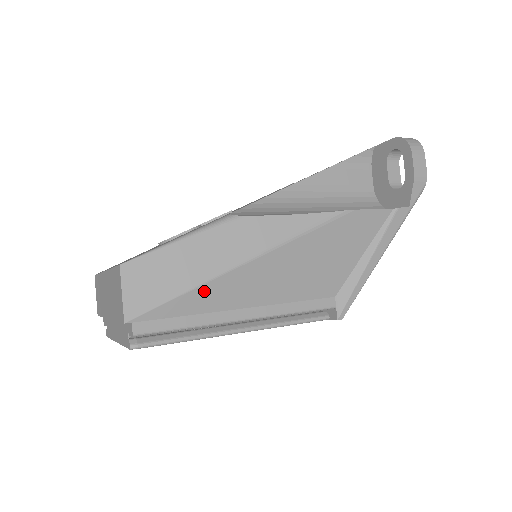
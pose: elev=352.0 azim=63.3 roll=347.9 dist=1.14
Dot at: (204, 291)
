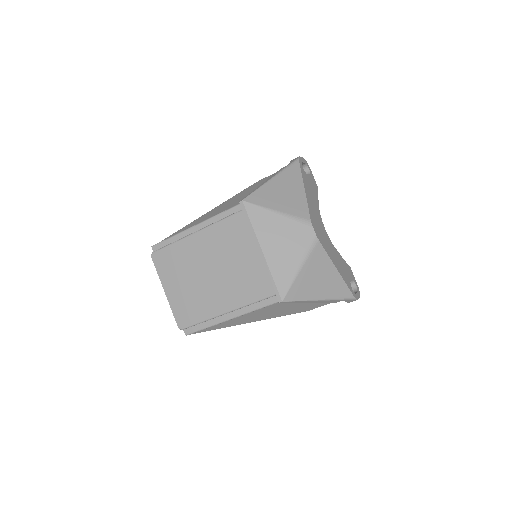
Dot at: (184, 228)
